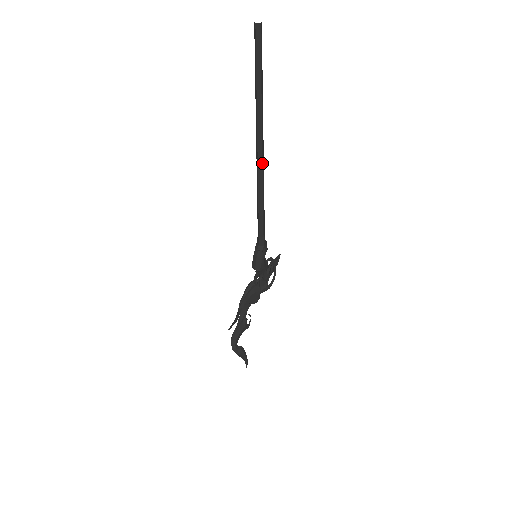
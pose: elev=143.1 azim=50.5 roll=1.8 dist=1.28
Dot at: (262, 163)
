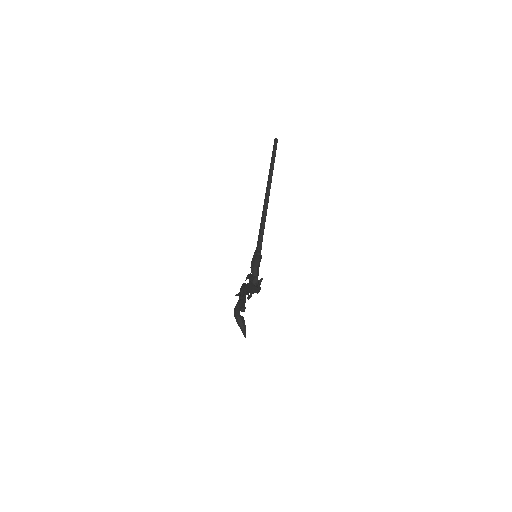
Dot at: occluded
